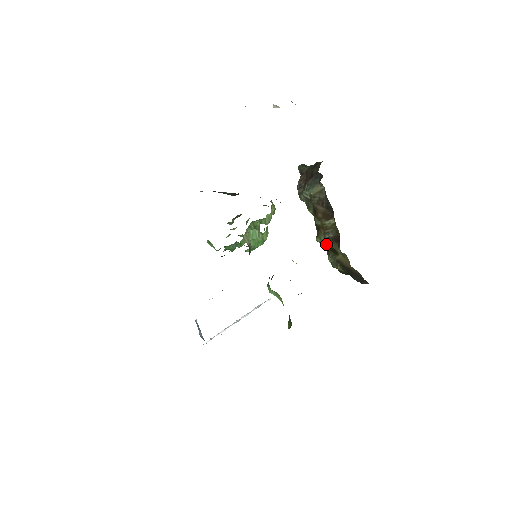
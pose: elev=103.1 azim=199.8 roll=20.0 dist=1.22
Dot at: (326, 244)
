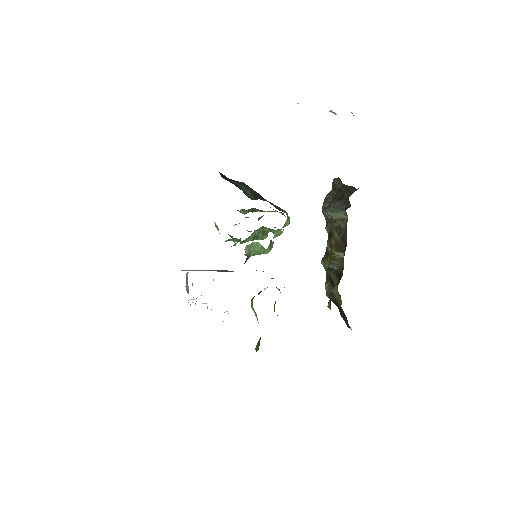
Dot at: (328, 272)
